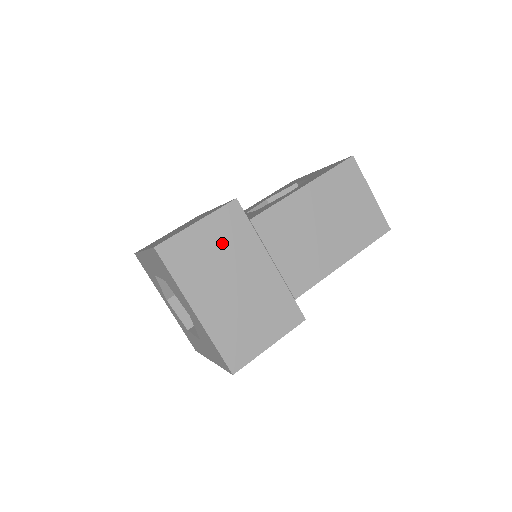
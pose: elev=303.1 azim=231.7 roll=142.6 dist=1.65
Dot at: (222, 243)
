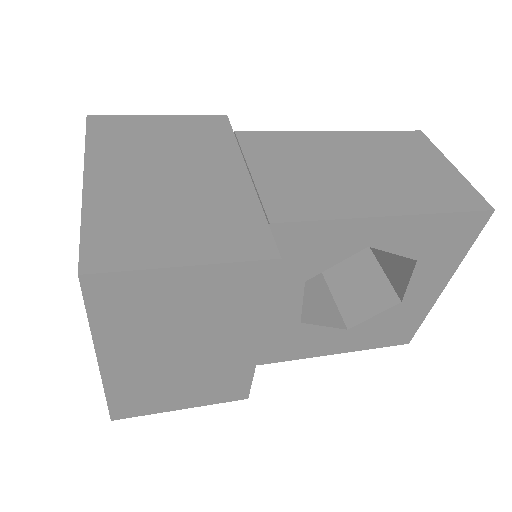
Dot at: (181, 138)
